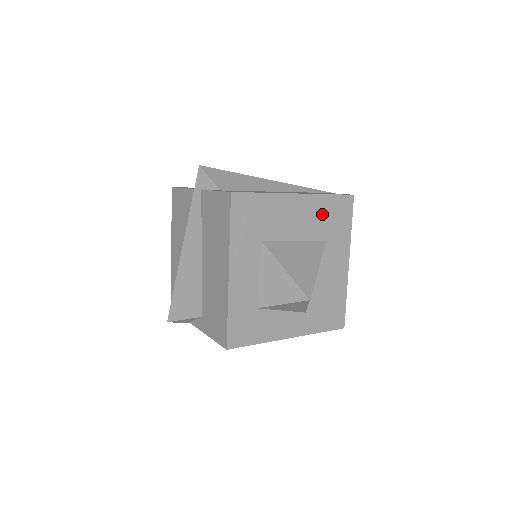
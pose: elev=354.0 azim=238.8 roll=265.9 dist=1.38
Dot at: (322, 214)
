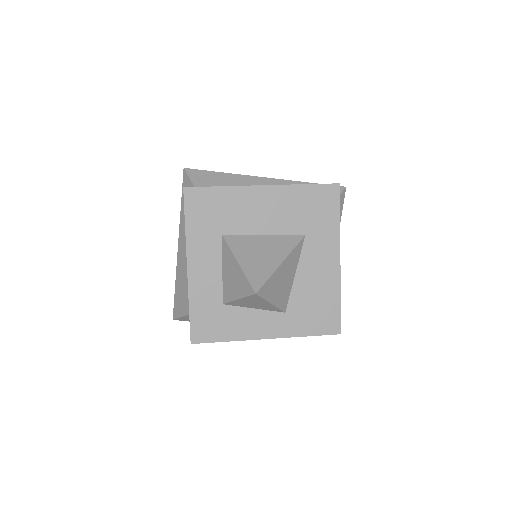
Dot at: (297, 206)
